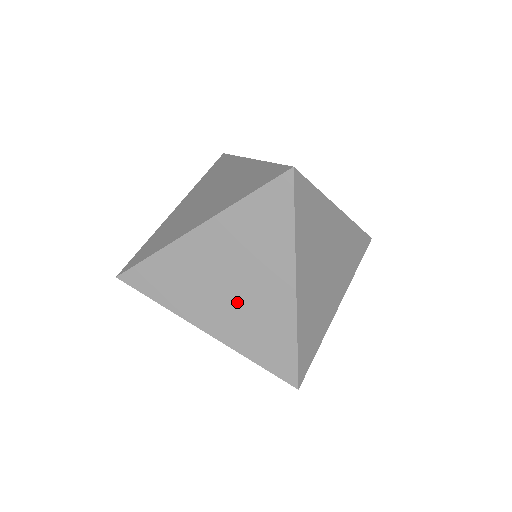
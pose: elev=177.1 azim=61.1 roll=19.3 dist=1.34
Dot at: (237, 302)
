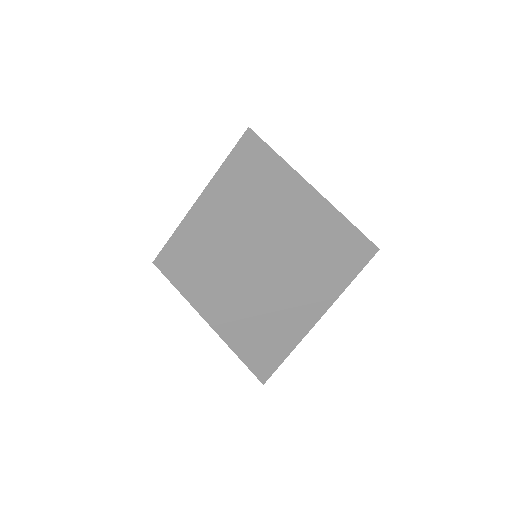
Dot at: occluded
